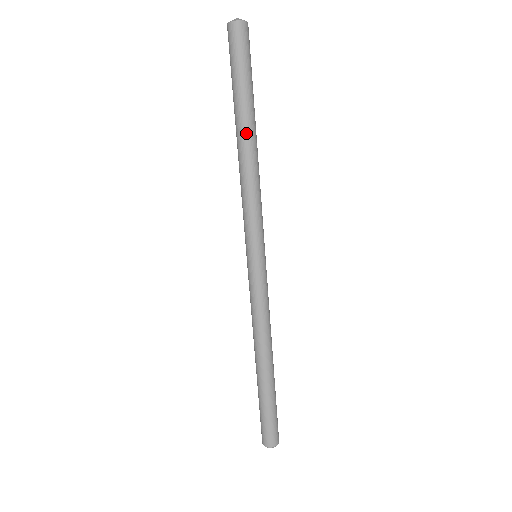
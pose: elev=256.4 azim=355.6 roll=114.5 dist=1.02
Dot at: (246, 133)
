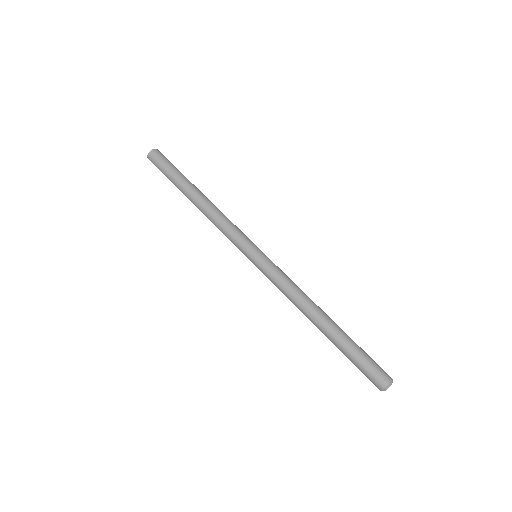
Dot at: (200, 191)
